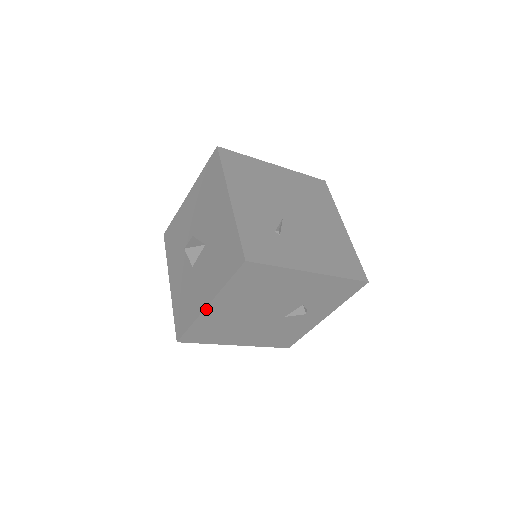
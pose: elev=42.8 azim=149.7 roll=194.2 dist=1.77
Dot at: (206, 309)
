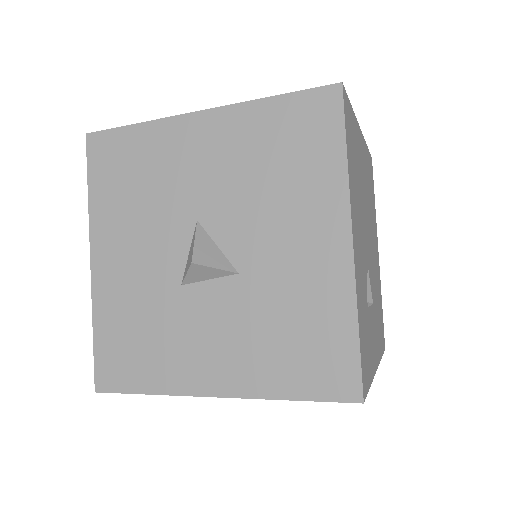
Dot at: (205, 395)
